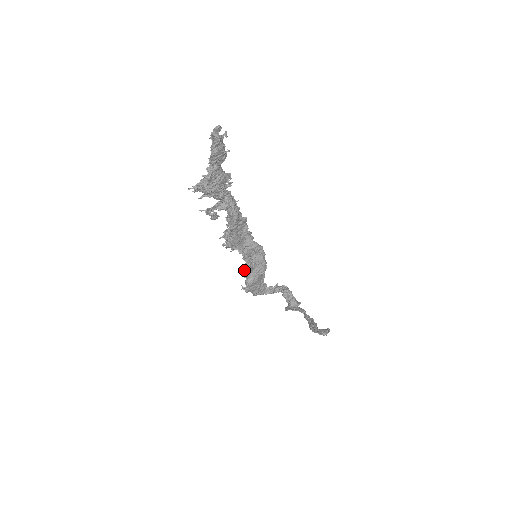
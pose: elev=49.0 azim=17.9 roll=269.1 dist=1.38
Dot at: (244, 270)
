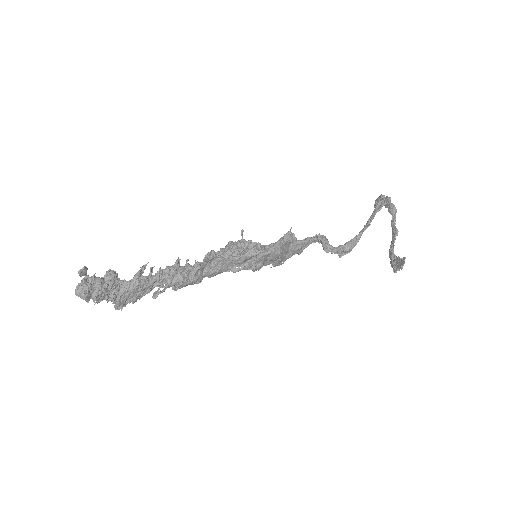
Dot at: occluded
